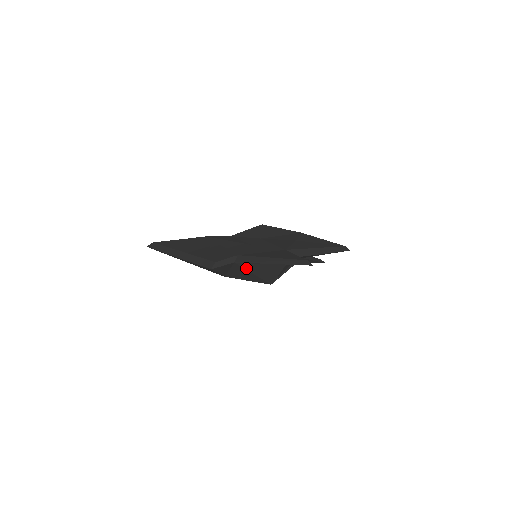
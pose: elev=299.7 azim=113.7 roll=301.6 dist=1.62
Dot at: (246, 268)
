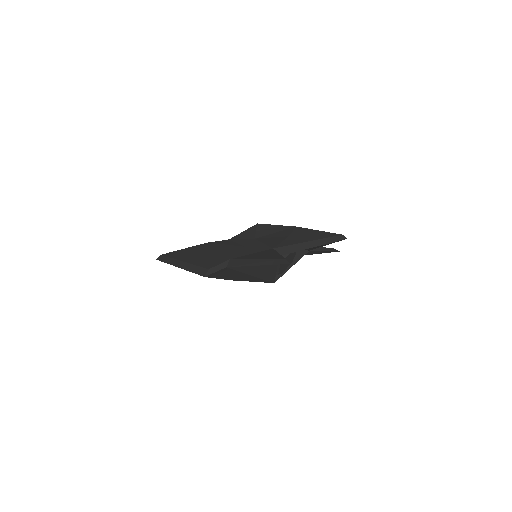
Dot at: (241, 271)
